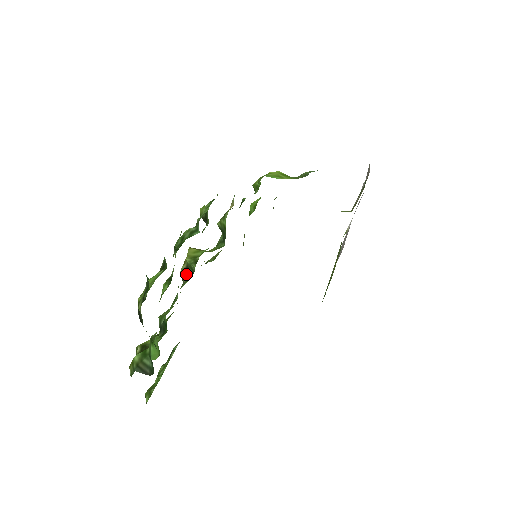
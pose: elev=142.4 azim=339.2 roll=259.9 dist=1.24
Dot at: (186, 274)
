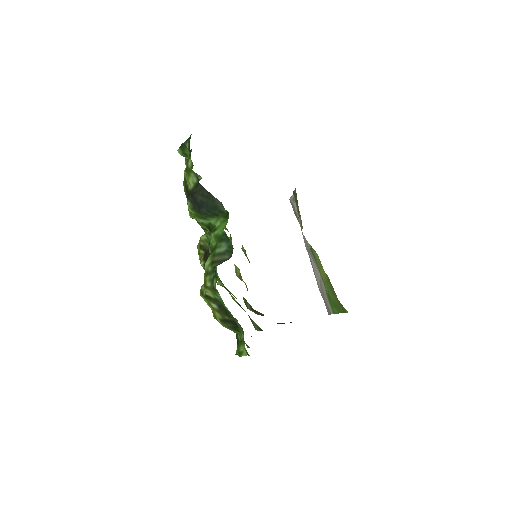
Dot at: (207, 255)
